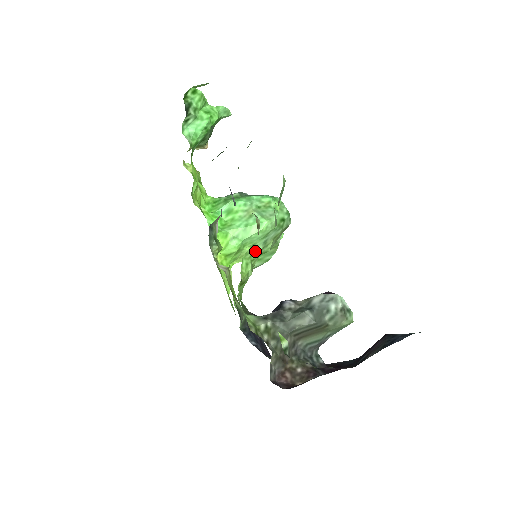
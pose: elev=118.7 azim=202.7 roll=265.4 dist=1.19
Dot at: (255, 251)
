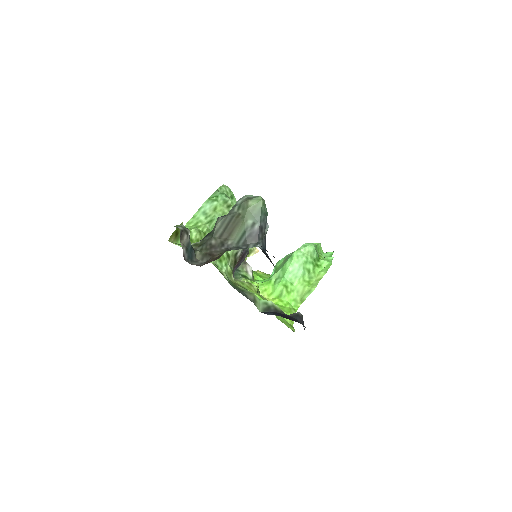
Dot at: (199, 221)
